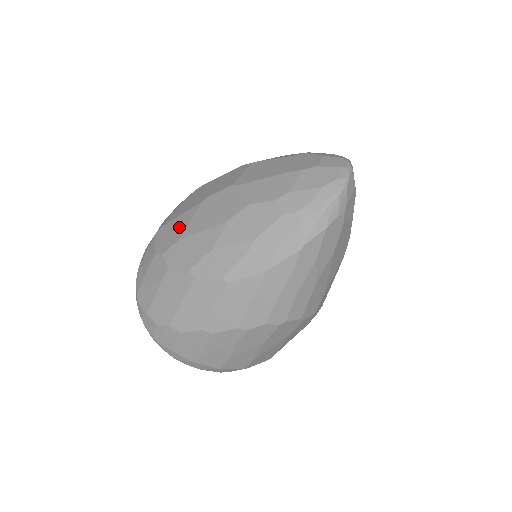
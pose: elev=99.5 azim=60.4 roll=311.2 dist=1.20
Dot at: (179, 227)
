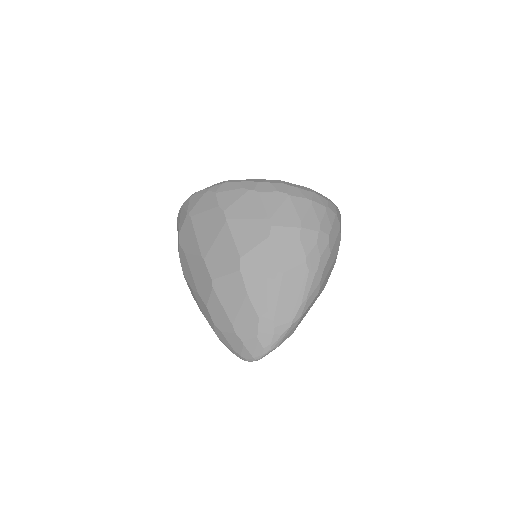
Dot at: (190, 245)
